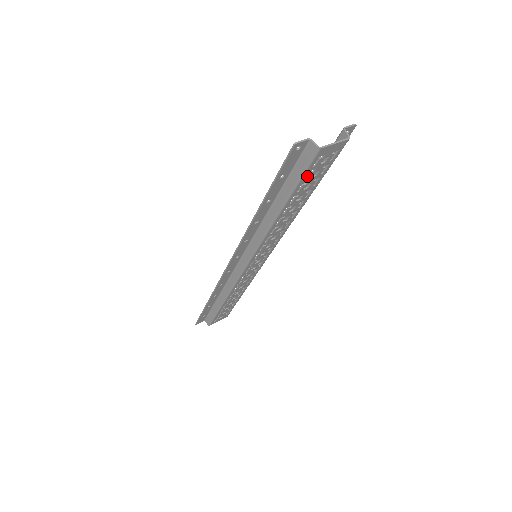
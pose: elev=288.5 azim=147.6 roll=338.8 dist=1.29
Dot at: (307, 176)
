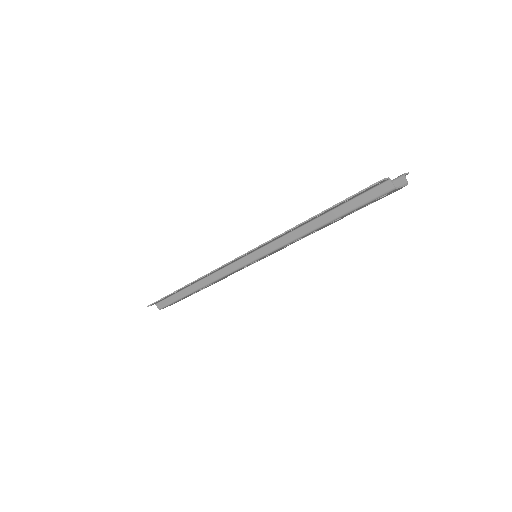
Dot at: occluded
